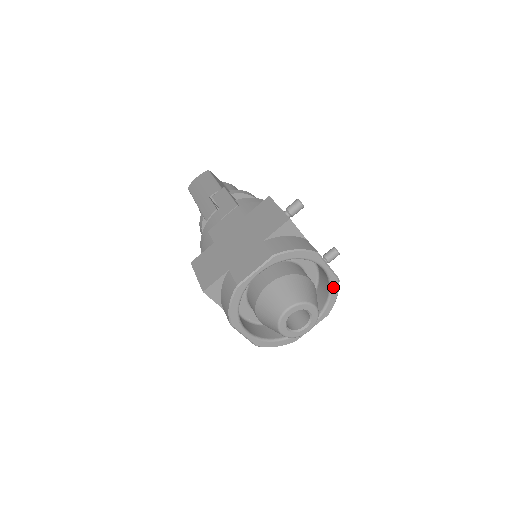
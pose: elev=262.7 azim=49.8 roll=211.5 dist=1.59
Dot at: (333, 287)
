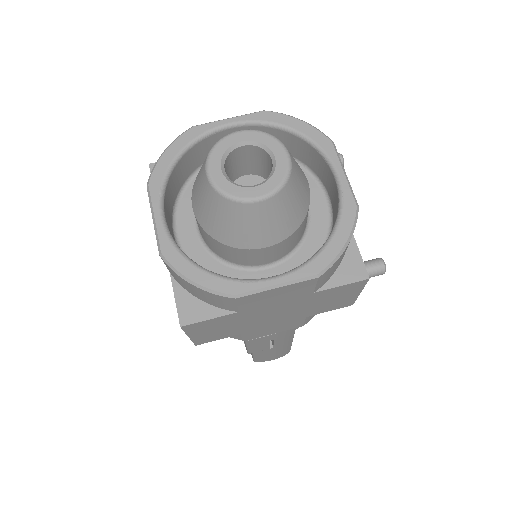
Dot at: (344, 216)
